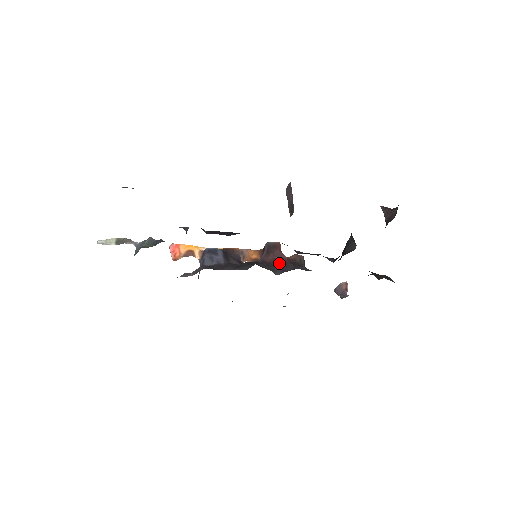
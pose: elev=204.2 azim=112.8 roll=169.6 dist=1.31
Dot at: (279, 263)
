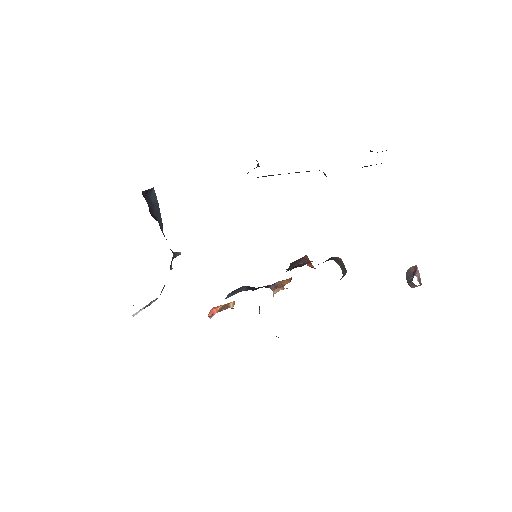
Dot at: (301, 266)
